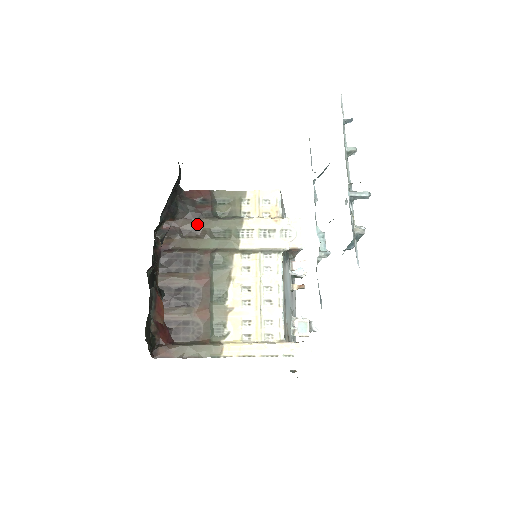
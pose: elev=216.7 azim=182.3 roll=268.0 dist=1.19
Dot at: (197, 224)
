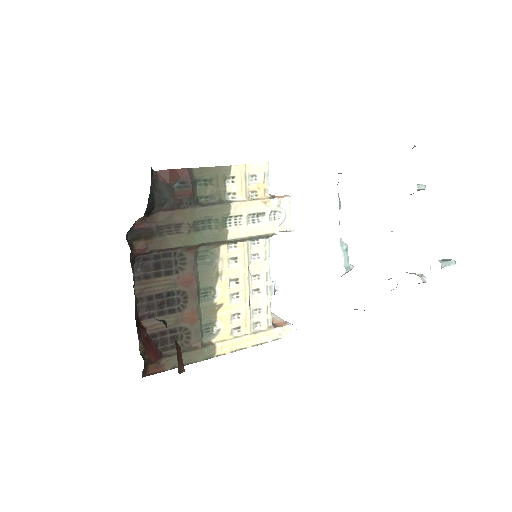
Dot at: (177, 216)
